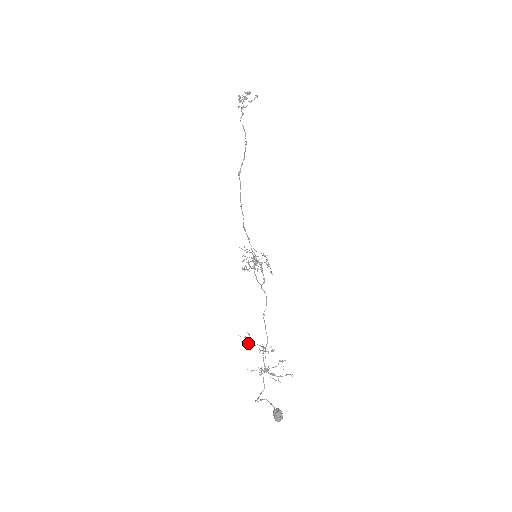
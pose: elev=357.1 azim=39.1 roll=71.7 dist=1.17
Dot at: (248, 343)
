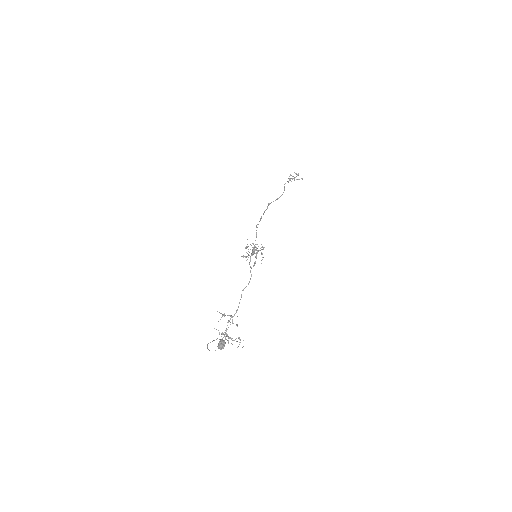
Dot at: (221, 313)
